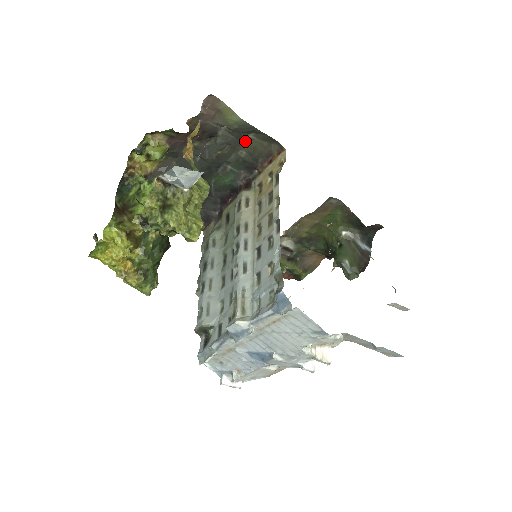
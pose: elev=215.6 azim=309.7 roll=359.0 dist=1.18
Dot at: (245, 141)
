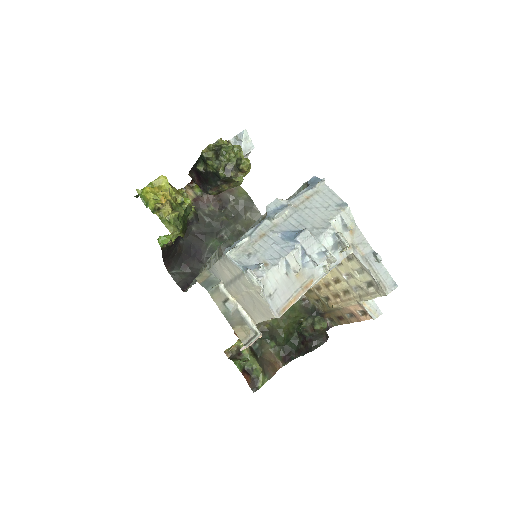
Dot at: (243, 218)
